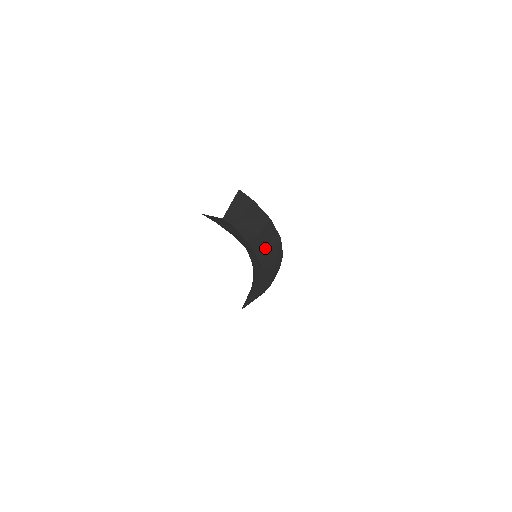
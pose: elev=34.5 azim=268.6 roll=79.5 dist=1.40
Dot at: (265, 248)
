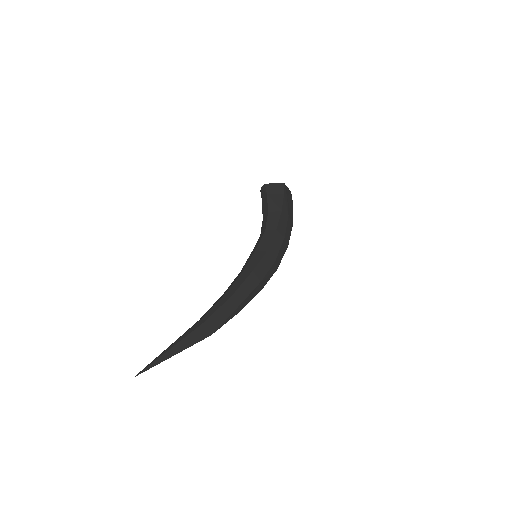
Dot at: (283, 232)
